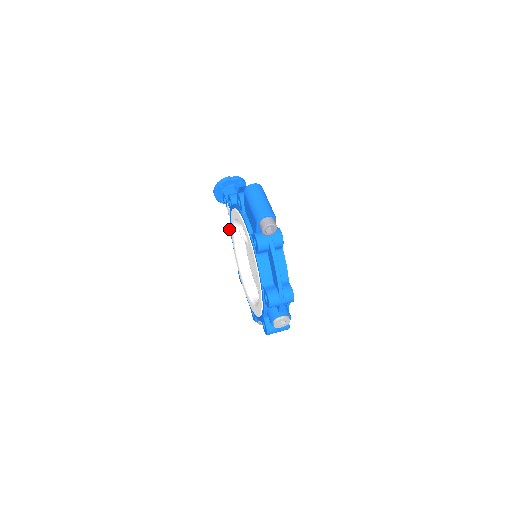
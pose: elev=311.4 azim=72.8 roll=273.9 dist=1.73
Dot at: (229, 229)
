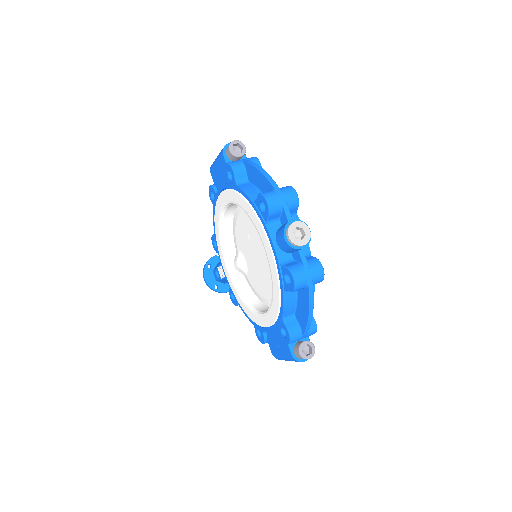
Dot at: (230, 297)
